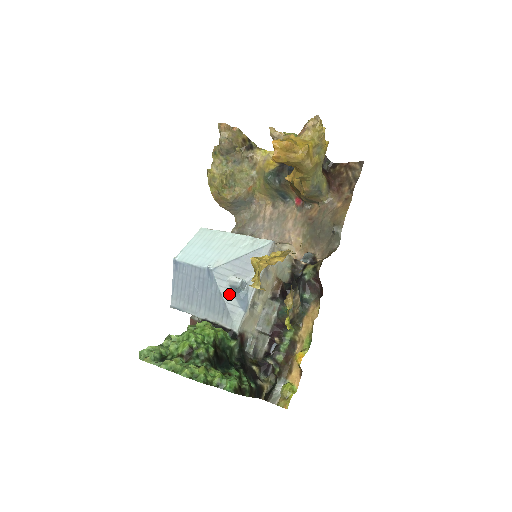
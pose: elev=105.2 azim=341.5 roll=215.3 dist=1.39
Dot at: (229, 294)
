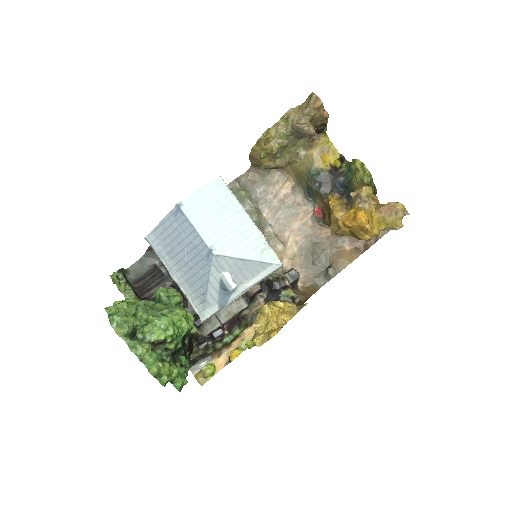
Dot at: (215, 286)
